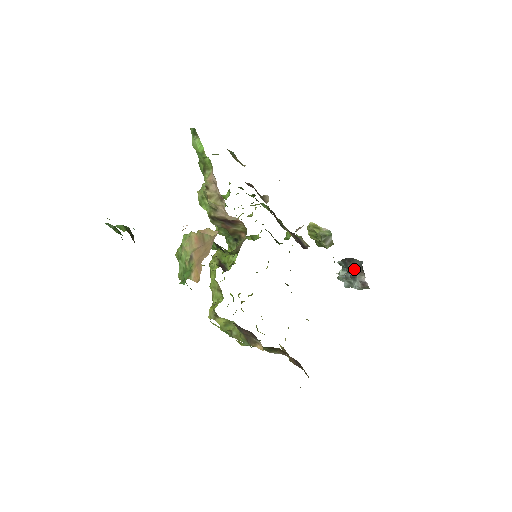
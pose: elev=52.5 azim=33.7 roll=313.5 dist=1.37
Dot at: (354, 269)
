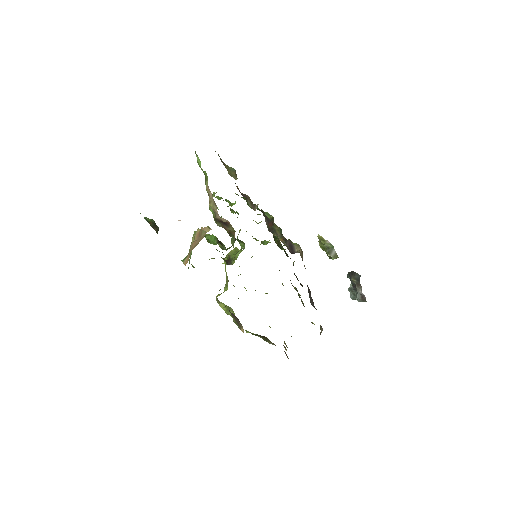
Dot at: (355, 282)
